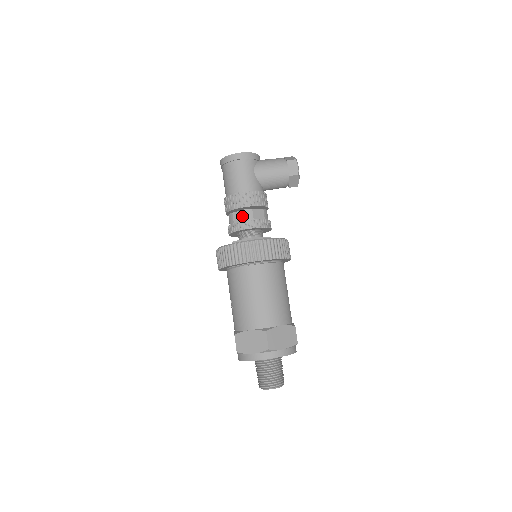
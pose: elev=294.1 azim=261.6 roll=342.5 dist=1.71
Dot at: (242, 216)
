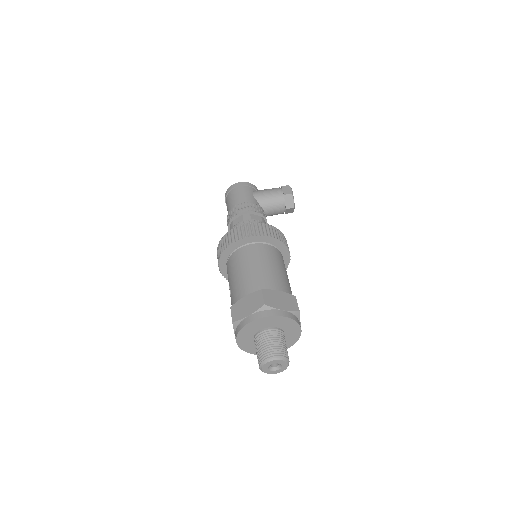
Dot at: (241, 219)
